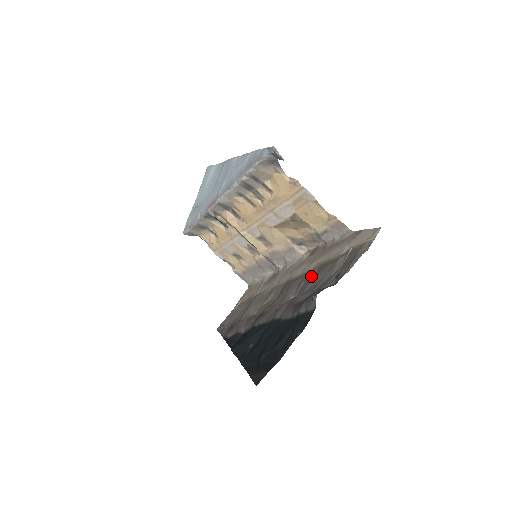
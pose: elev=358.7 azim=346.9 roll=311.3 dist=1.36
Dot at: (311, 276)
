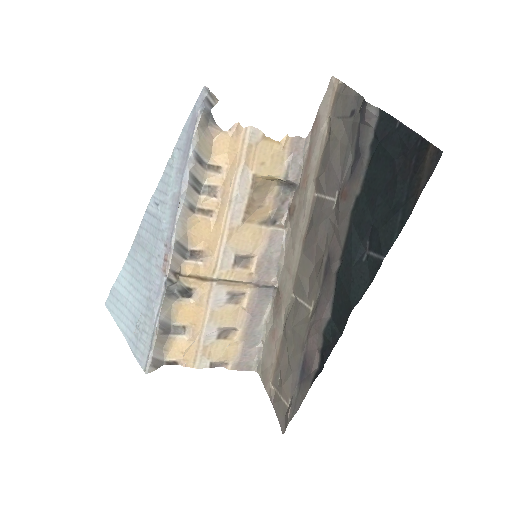
Dot at: (325, 179)
